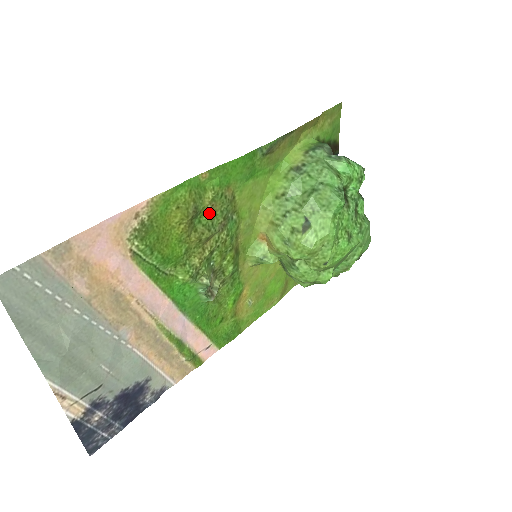
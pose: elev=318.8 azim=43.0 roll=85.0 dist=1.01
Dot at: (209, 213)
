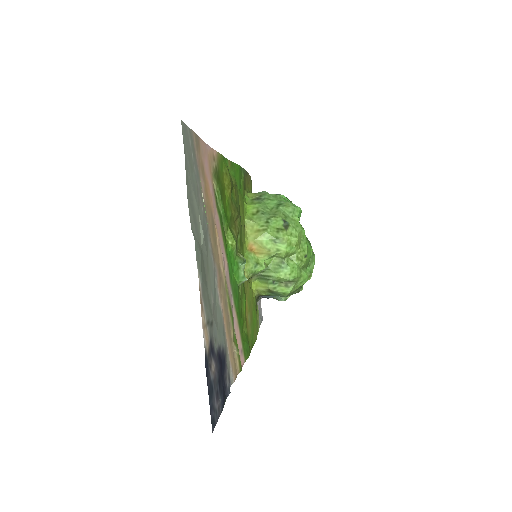
Dot at: (234, 195)
